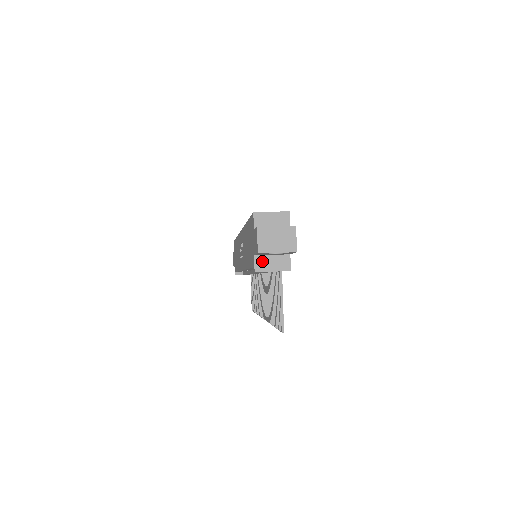
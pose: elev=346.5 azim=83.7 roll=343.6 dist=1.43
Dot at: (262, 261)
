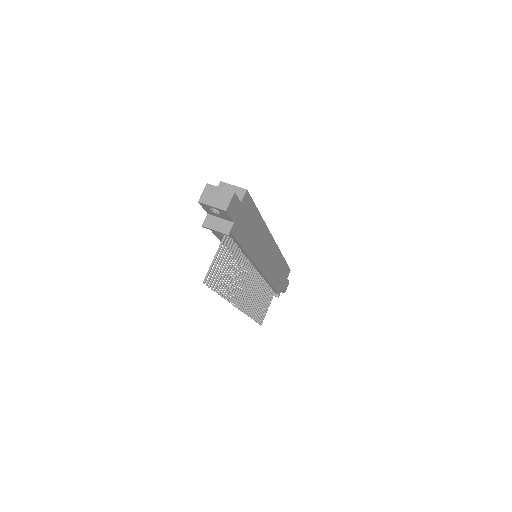
Dot at: (211, 220)
